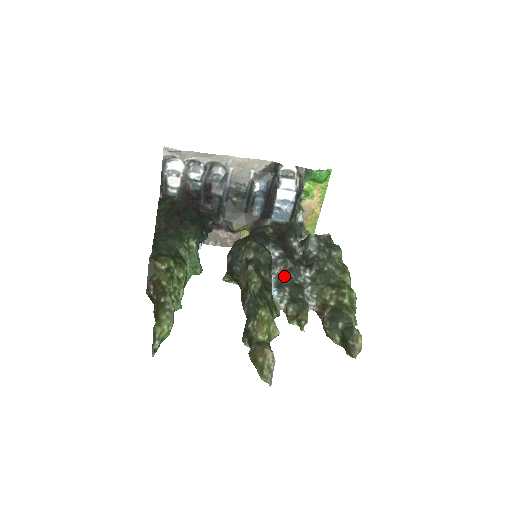
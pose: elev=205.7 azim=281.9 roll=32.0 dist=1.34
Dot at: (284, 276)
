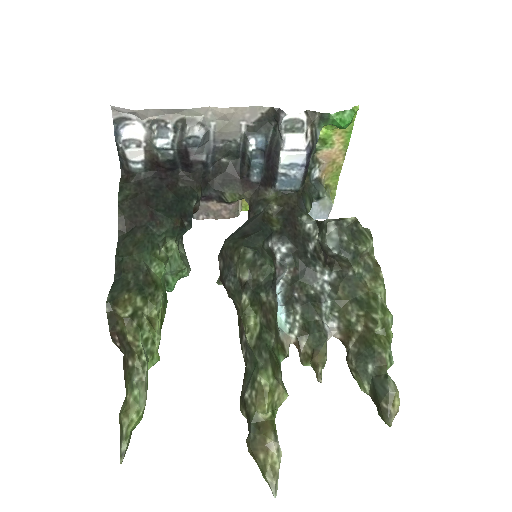
Dot at: (295, 284)
